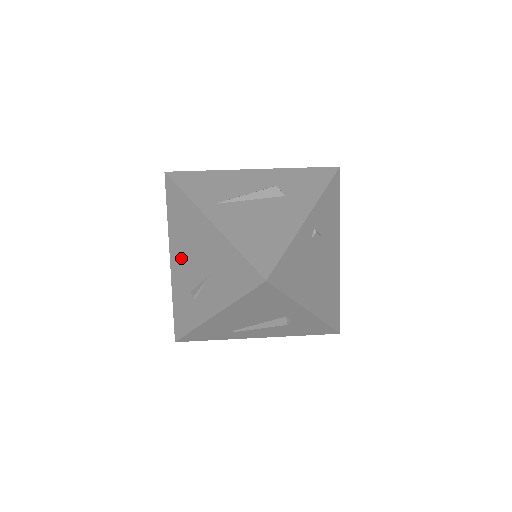
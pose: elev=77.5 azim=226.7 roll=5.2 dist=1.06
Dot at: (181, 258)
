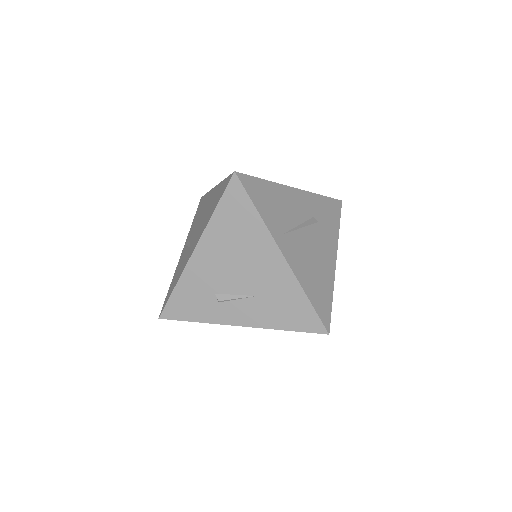
Dot at: (216, 260)
